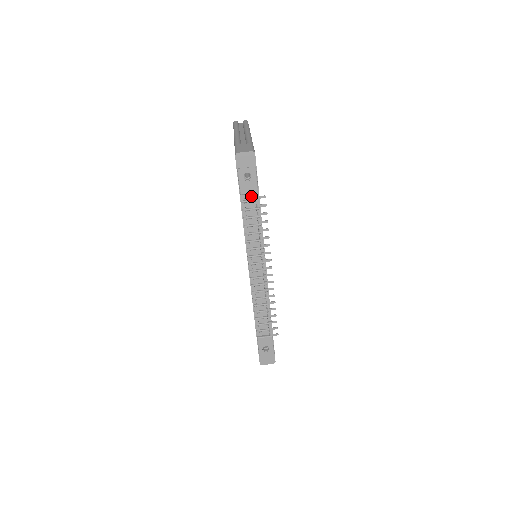
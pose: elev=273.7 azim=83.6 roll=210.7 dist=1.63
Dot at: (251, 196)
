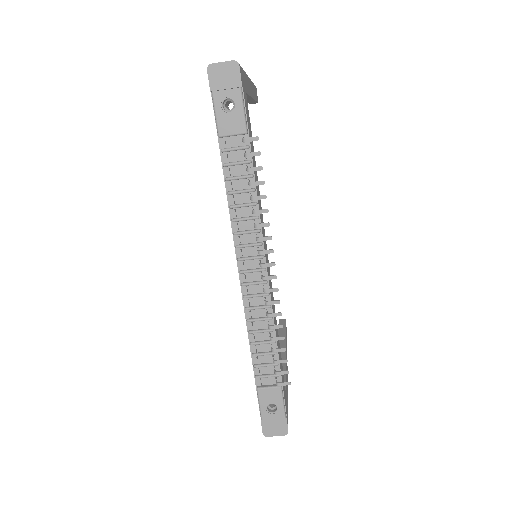
Dot at: (236, 141)
